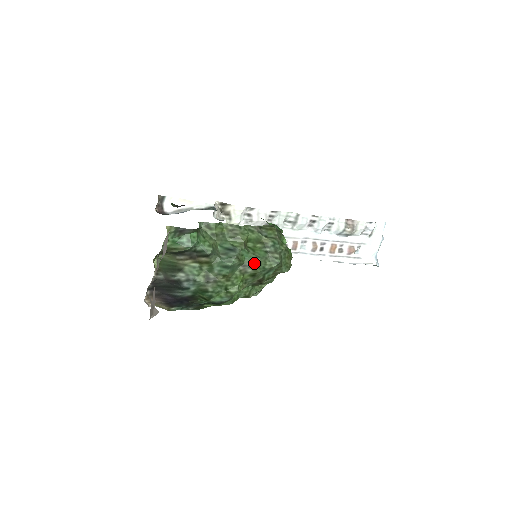
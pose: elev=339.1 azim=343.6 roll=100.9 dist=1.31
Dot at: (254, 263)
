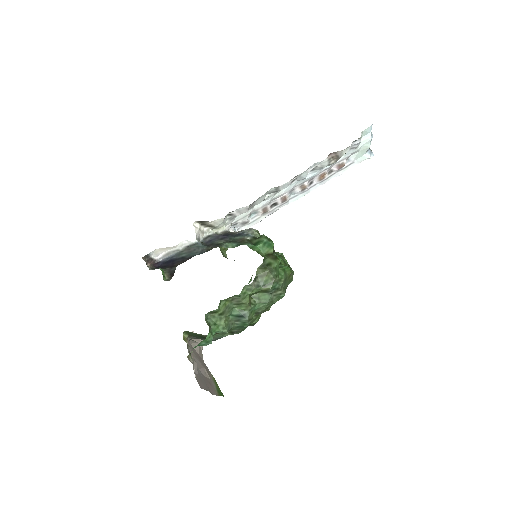
Dot at: (264, 308)
